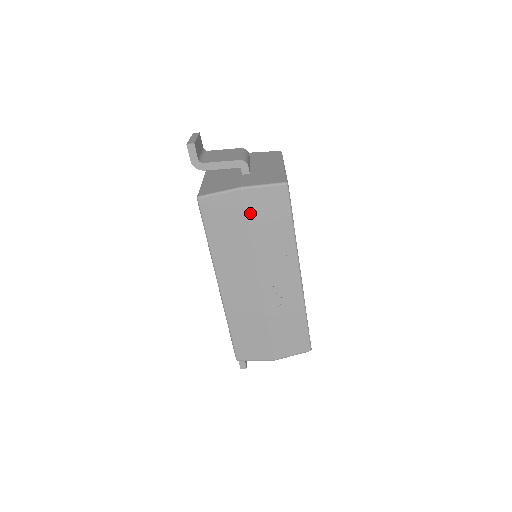
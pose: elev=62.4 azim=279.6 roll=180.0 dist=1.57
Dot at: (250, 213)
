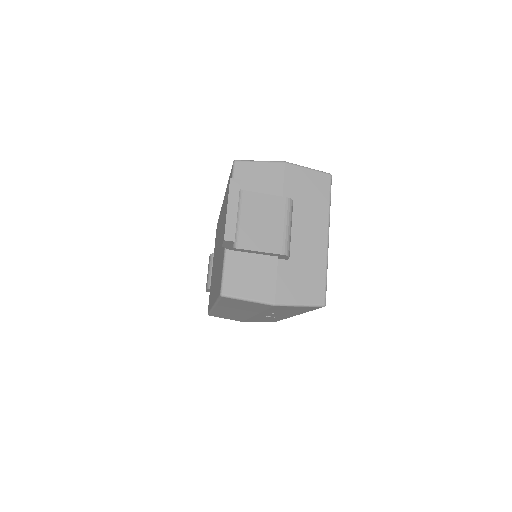
Dot at: (273, 309)
